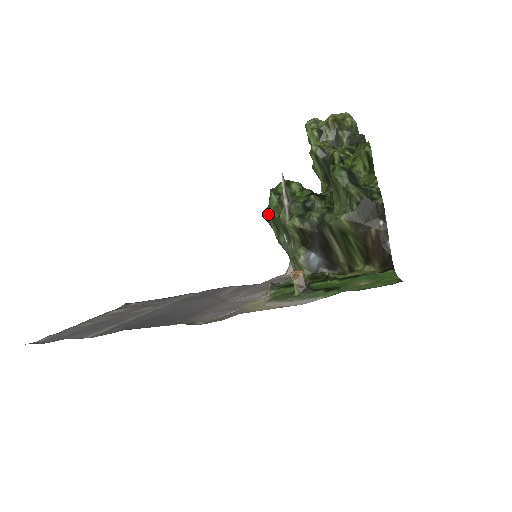
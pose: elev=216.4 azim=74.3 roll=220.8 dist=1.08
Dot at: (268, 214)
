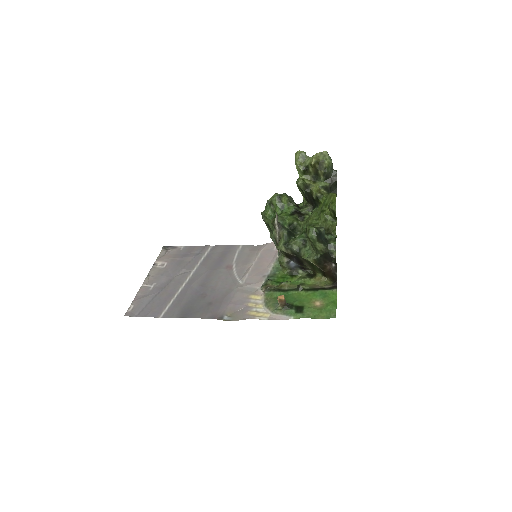
Dot at: (264, 219)
